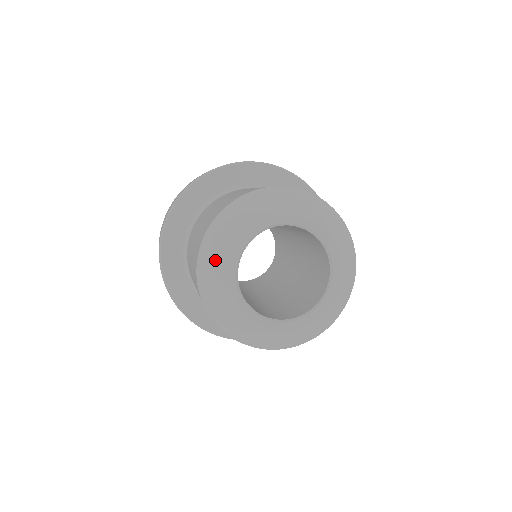
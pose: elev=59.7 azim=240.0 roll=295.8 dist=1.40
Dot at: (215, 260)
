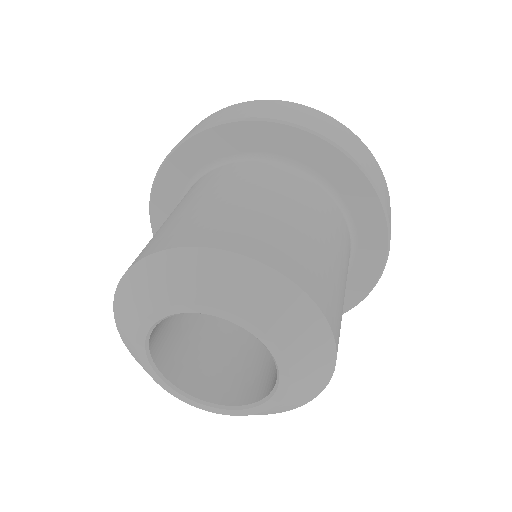
Dot at: occluded
